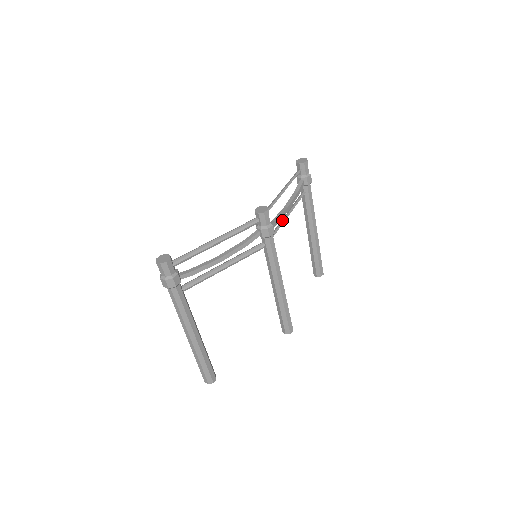
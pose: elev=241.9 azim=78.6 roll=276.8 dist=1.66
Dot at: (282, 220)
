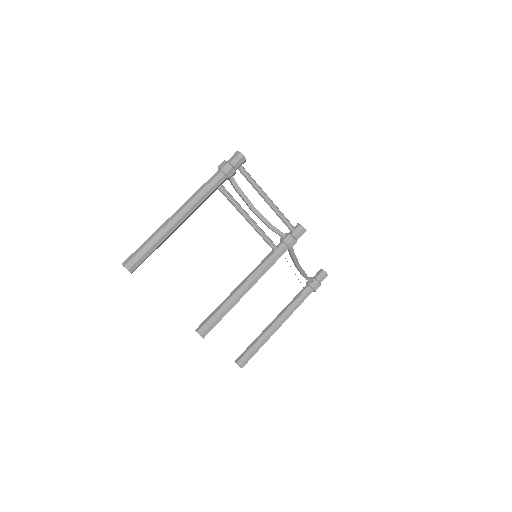
Dot at: (290, 266)
